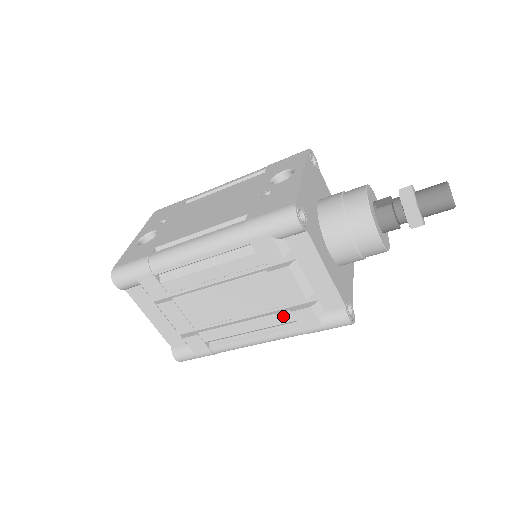
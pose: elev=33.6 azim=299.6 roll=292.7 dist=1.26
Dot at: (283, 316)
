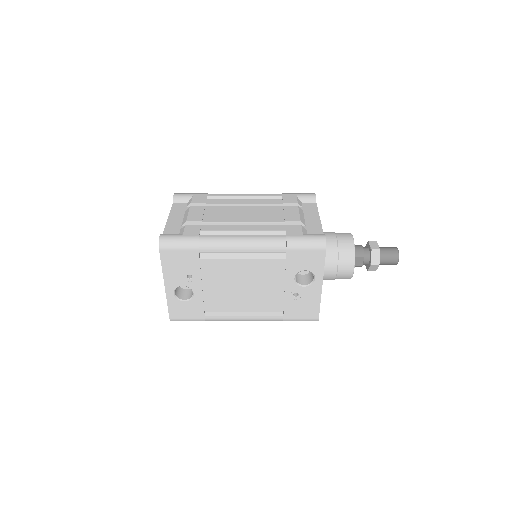
Dot at: occluded
